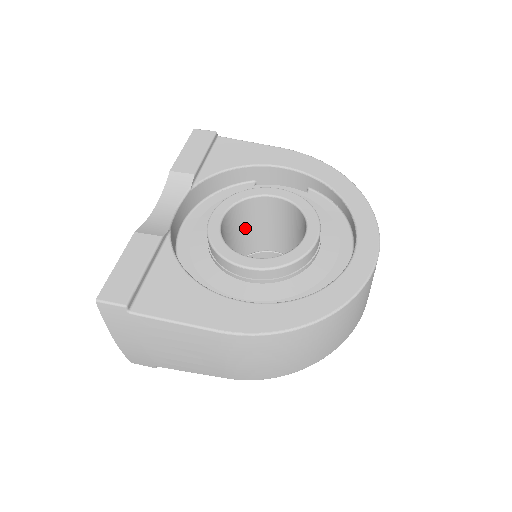
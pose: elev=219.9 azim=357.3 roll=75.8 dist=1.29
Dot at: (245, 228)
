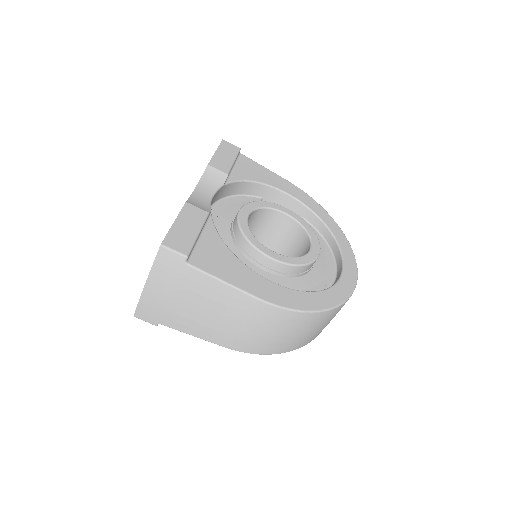
Dot at: occluded
